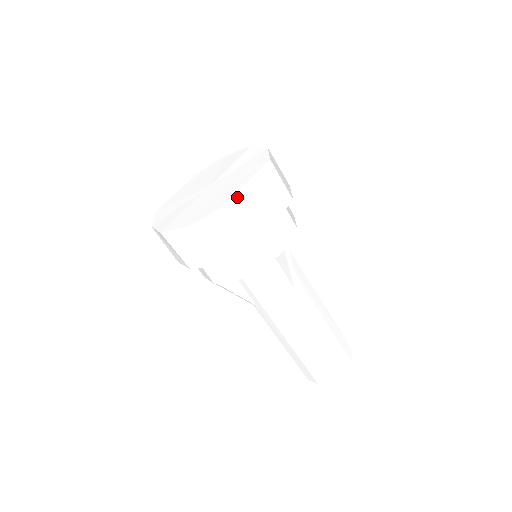
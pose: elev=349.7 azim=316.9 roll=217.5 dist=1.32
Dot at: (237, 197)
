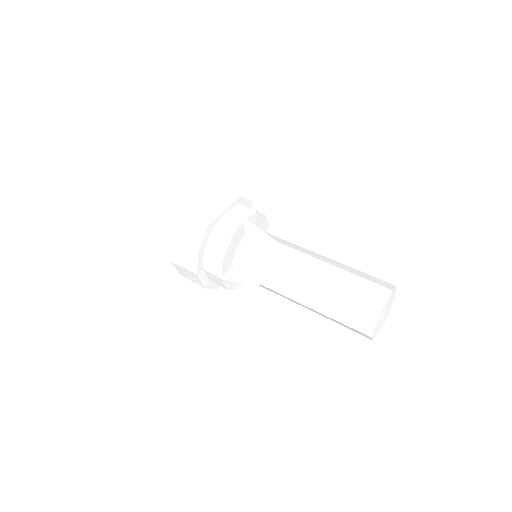
Dot at: (191, 206)
